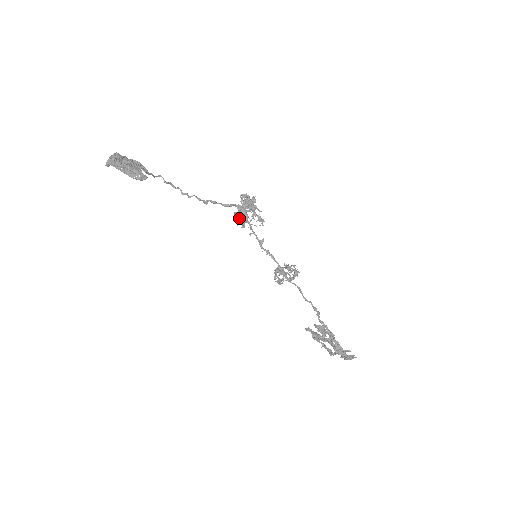
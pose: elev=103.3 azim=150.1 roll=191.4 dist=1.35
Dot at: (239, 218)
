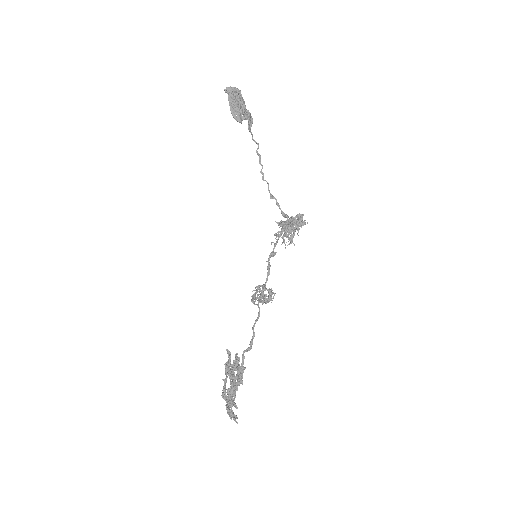
Dot at: occluded
